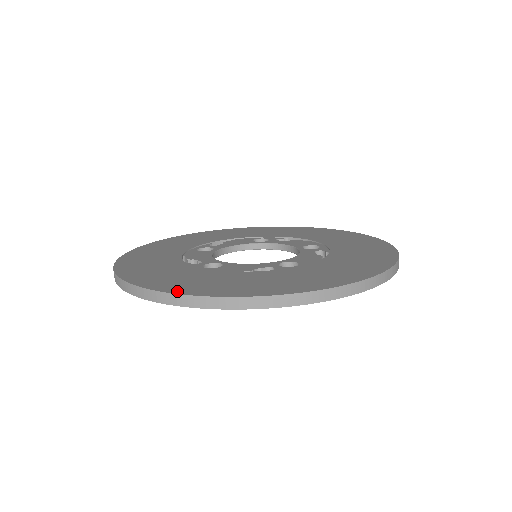
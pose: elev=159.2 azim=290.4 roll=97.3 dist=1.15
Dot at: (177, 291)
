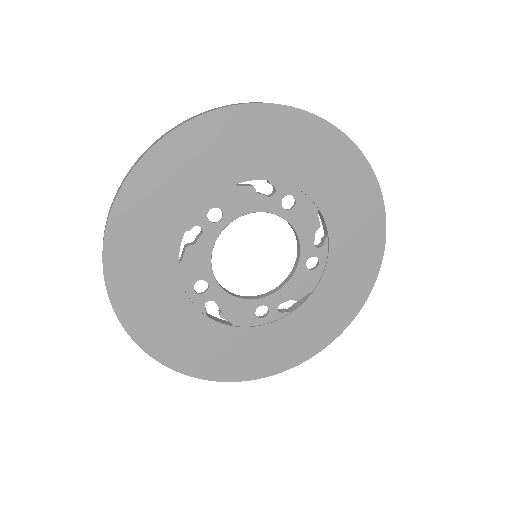
Dot at: occluded
